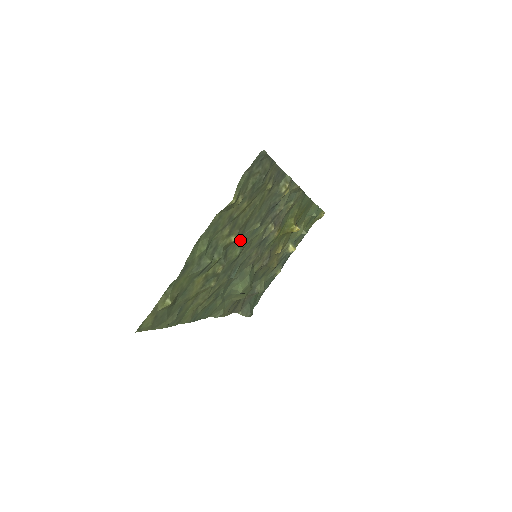
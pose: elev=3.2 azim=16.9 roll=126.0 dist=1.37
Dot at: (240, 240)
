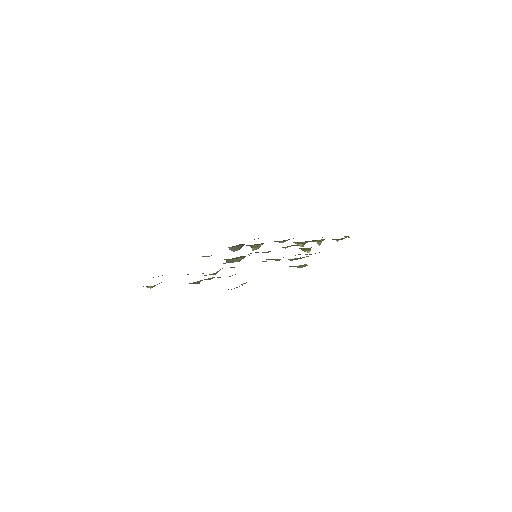
Dot at: occluded
